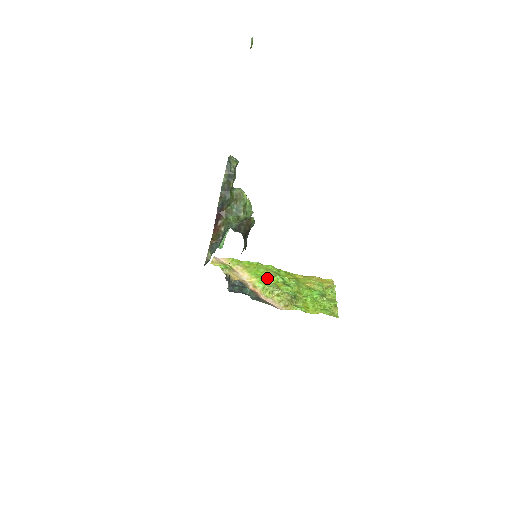
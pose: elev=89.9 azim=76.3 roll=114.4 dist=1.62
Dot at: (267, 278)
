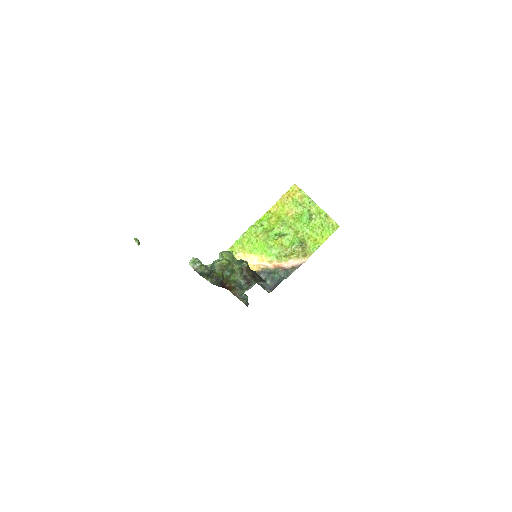
Dot at: (266, 244)
